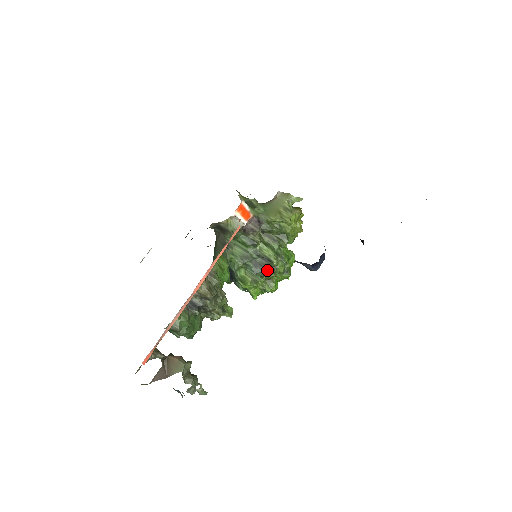
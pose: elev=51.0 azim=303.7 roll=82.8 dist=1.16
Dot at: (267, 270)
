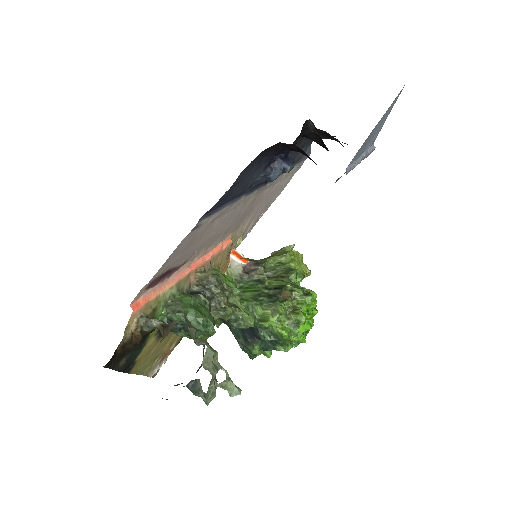
Dot at: (284, 296)
